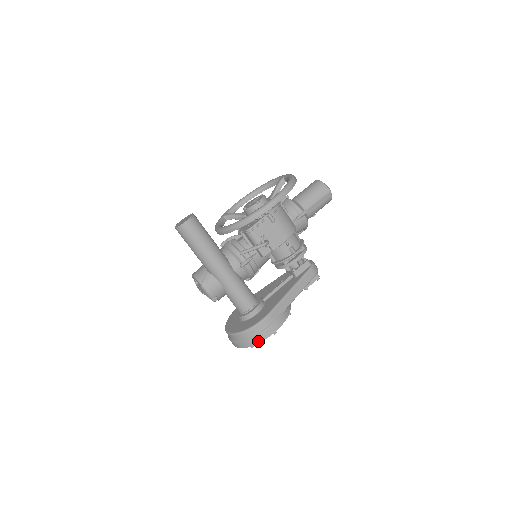
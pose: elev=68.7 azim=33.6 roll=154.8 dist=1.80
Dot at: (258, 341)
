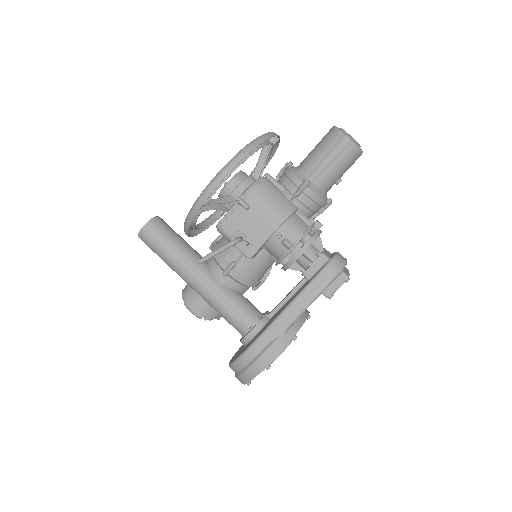
Dot at: (249, 378)
